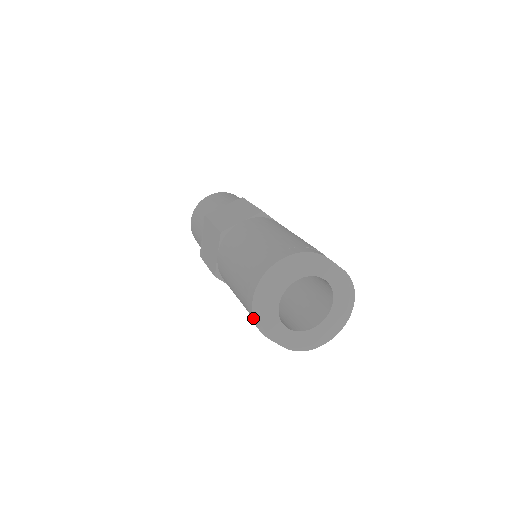
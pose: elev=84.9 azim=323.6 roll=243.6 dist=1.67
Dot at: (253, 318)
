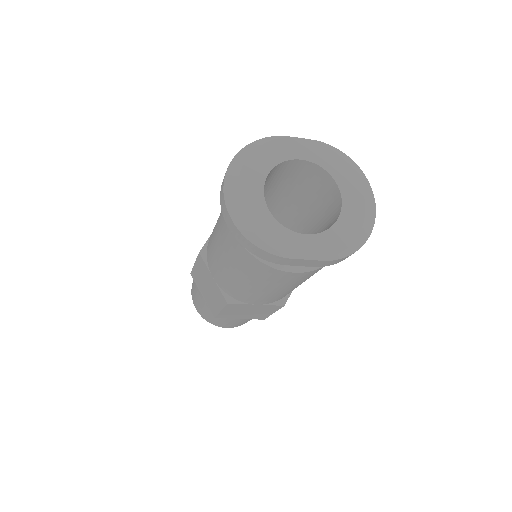
Dot at: (251, 243)
